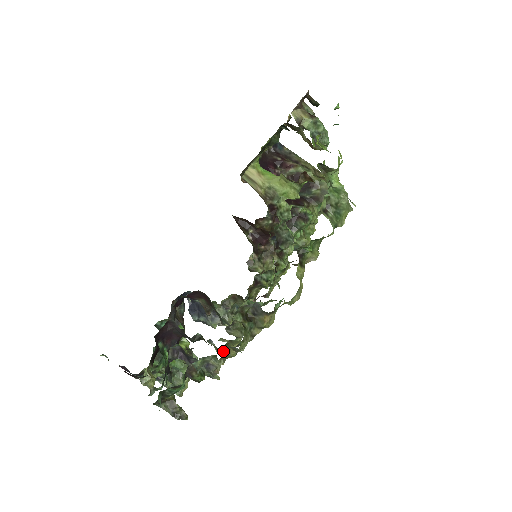
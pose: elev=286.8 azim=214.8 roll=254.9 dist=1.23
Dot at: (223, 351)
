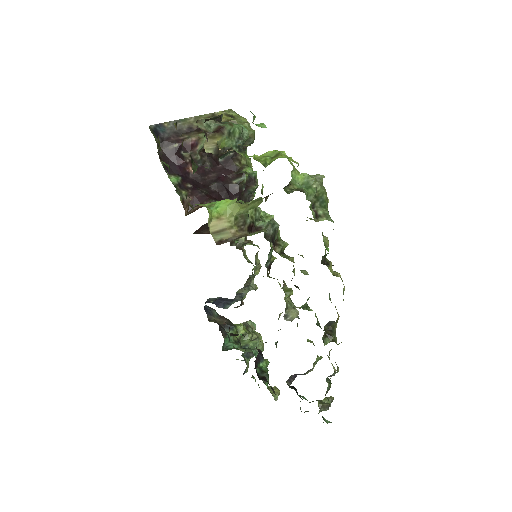
Dot at: (308, 341)
